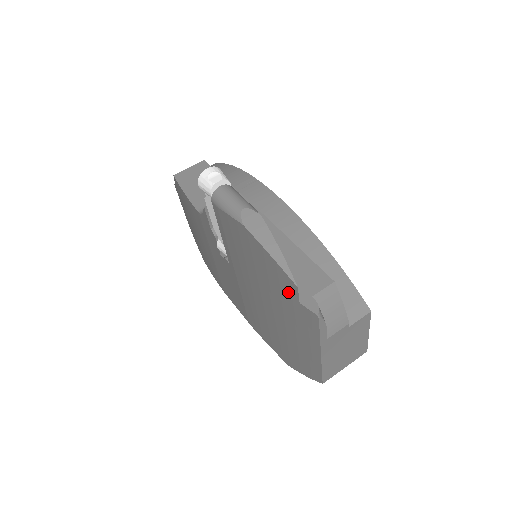
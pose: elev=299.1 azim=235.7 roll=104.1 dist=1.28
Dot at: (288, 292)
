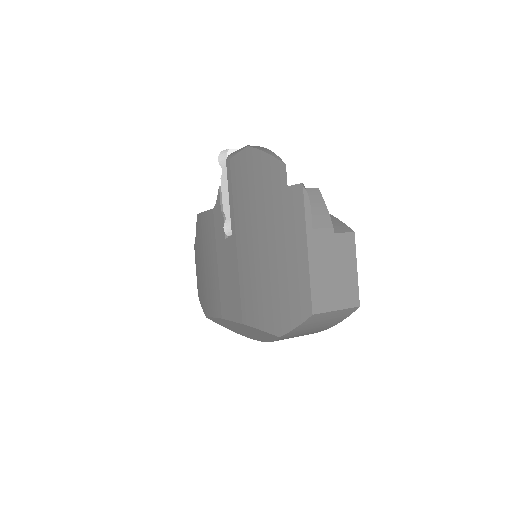
Dot at: (279, 184)
